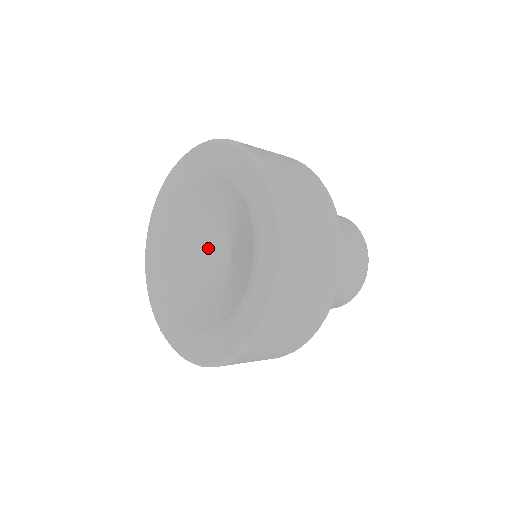
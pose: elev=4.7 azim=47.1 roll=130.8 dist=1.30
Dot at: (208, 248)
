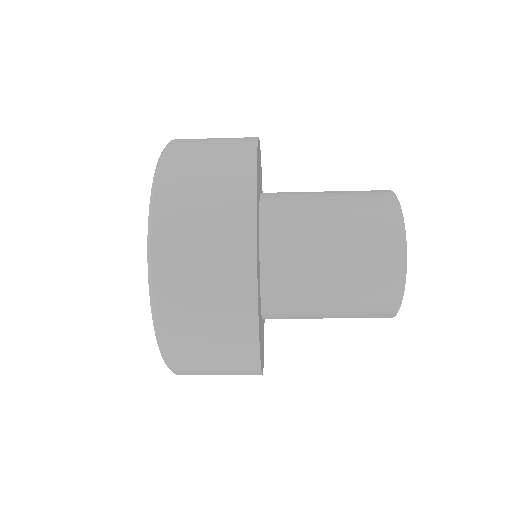
Dot at: occluded
